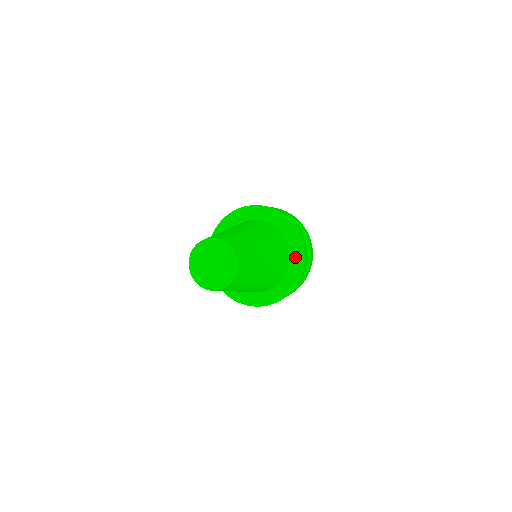
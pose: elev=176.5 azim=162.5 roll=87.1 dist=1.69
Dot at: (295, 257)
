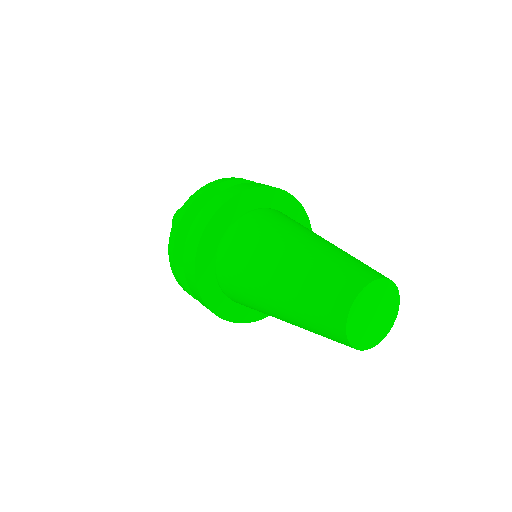
Dot at: occluded
